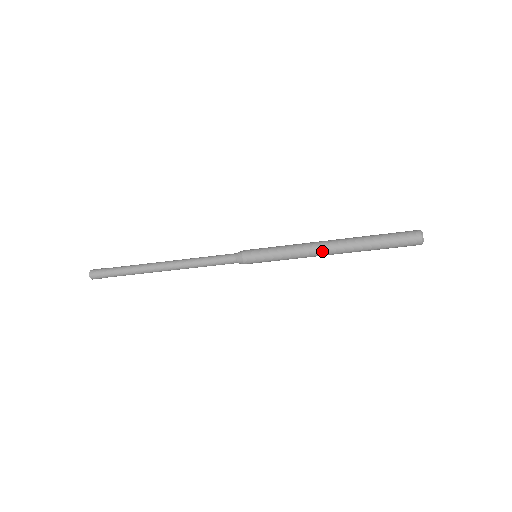
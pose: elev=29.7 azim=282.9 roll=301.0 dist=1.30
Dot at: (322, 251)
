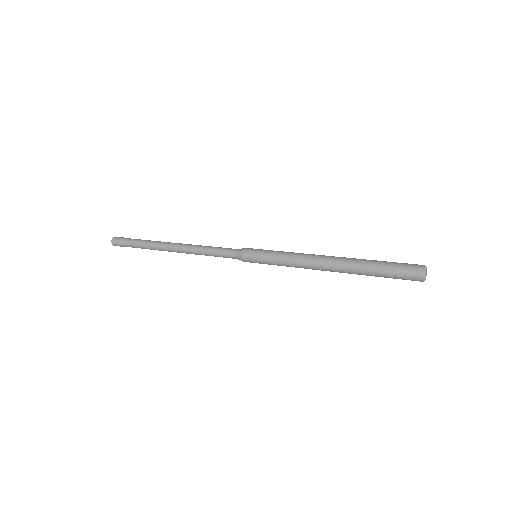
Dot at: occluded
